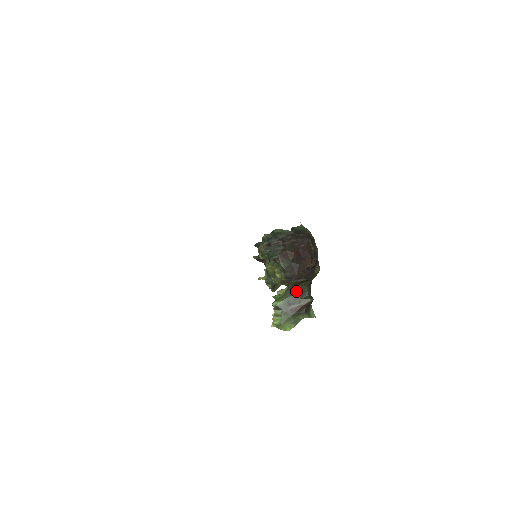
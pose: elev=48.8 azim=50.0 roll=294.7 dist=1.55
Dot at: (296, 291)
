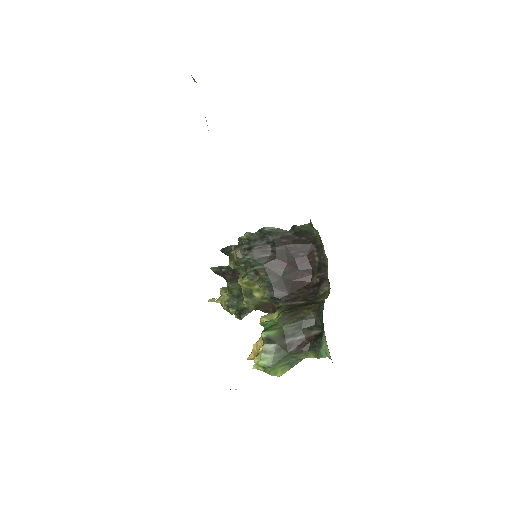
Dot at: (297, 317)
